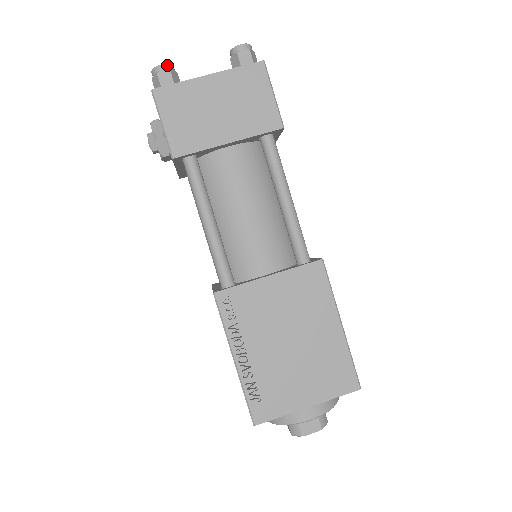
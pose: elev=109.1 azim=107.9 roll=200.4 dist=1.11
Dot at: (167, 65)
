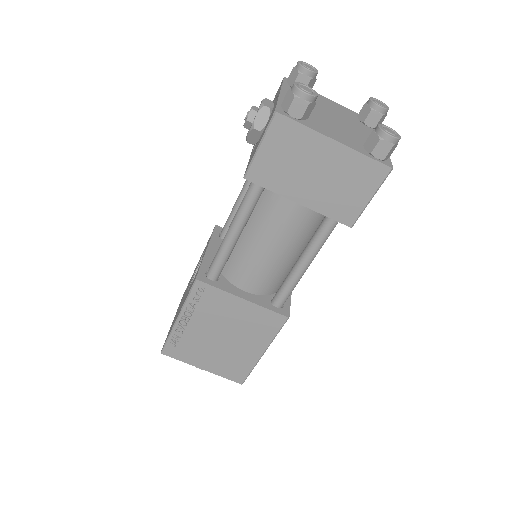
Dot at: (311, 97)
